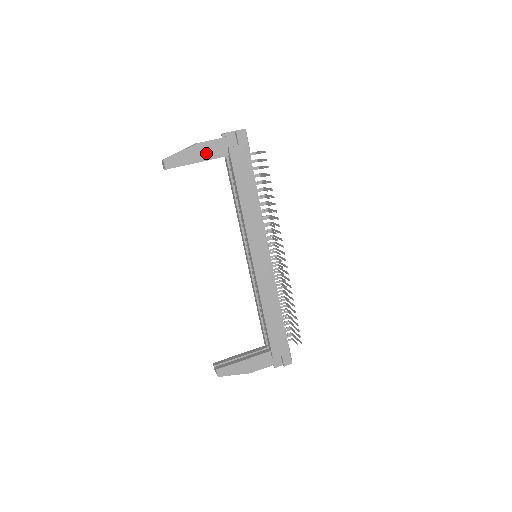
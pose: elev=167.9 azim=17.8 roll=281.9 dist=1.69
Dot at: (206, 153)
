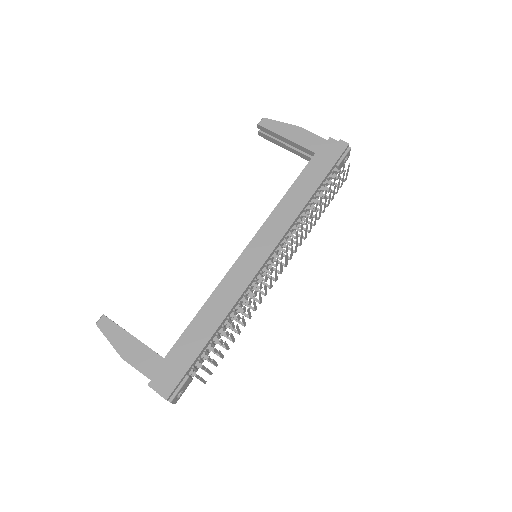
Dot at: (300, 138)
